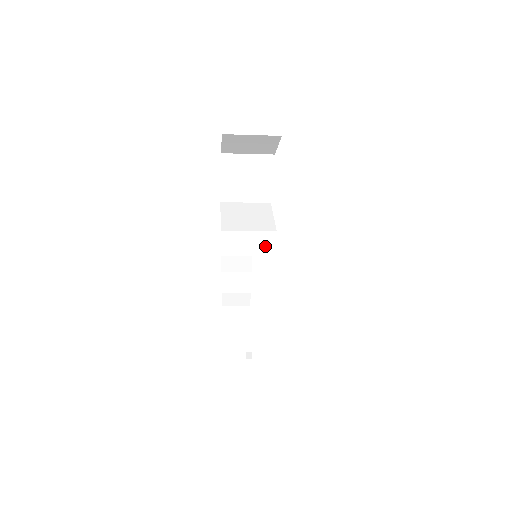
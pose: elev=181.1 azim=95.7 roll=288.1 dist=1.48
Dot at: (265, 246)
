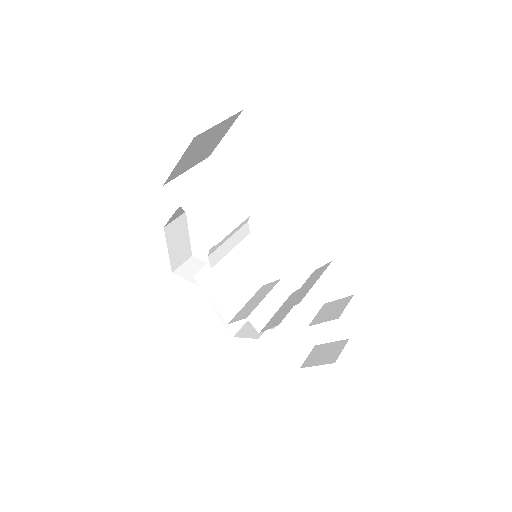
Dot at: (241, 229)
